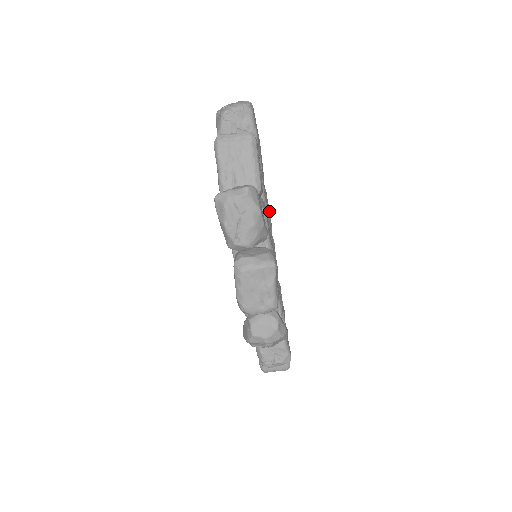
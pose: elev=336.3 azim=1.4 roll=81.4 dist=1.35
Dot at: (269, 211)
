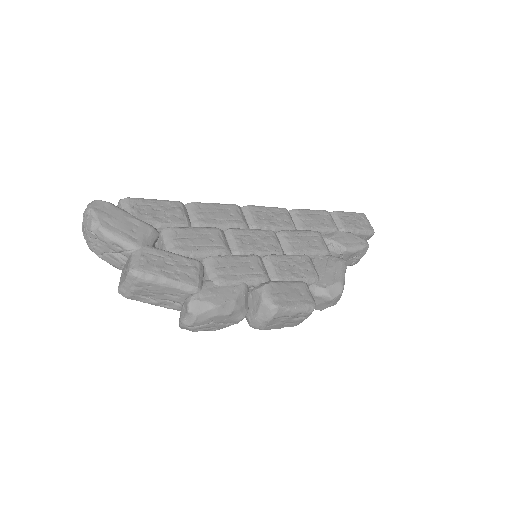
Dot at: (220, 214)
